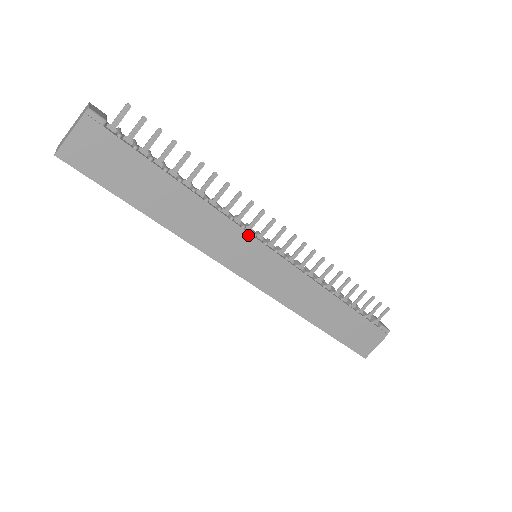
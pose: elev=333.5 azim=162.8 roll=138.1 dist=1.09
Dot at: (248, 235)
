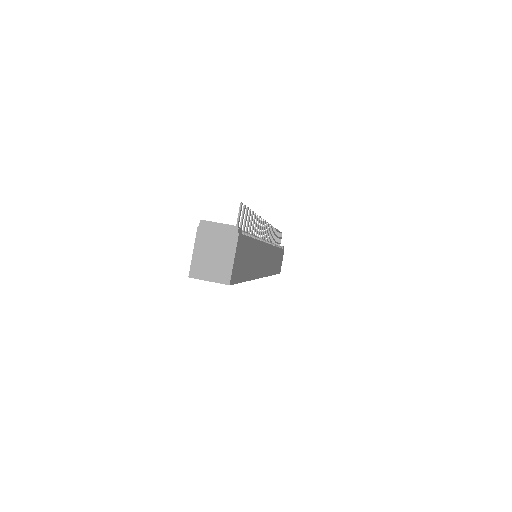
Dot at: (267, 245)
